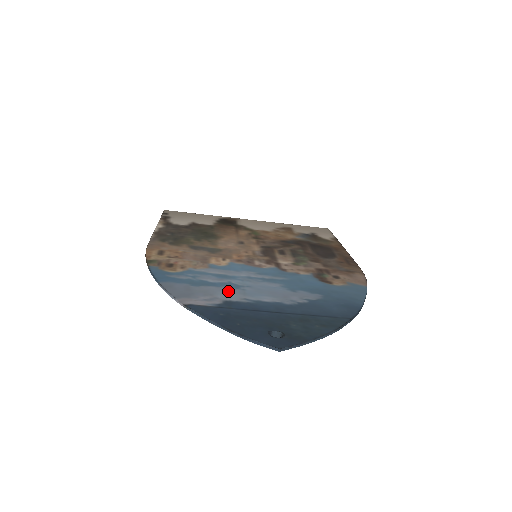
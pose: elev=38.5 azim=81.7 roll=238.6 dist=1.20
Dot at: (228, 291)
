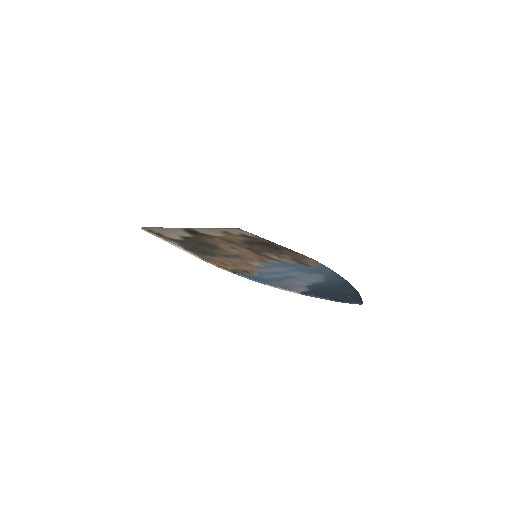
Dot at: (296, 281)
